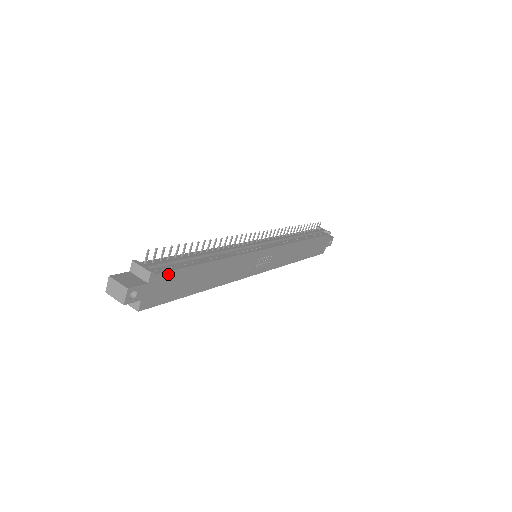
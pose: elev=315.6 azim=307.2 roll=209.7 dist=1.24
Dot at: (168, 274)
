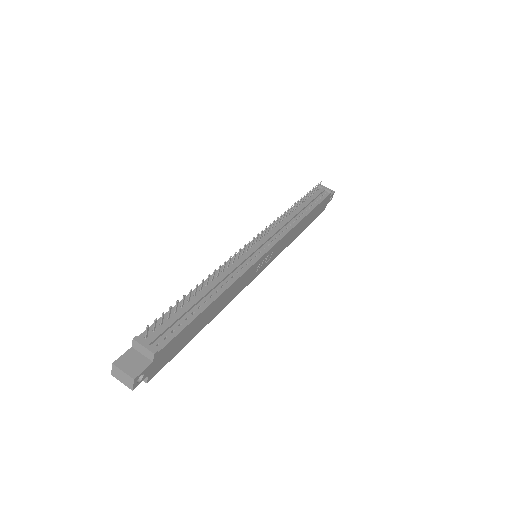
Dot at: (171, 342)
